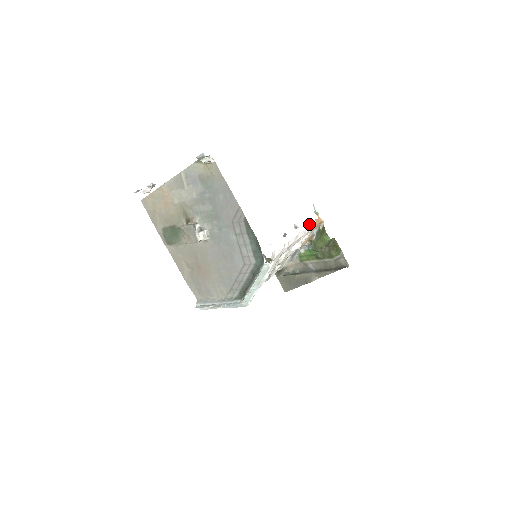
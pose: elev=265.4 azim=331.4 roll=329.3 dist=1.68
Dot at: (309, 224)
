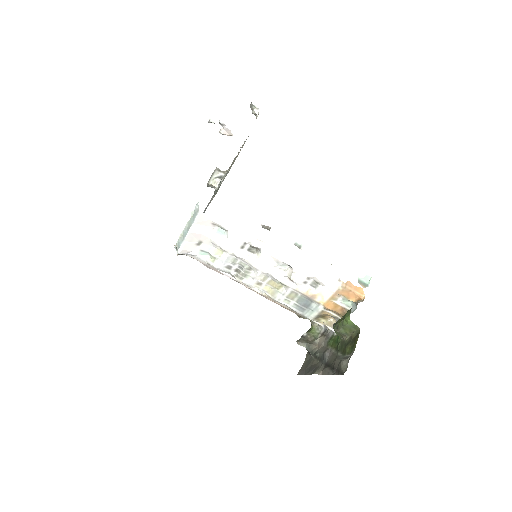
Dot at: (328, 270)
